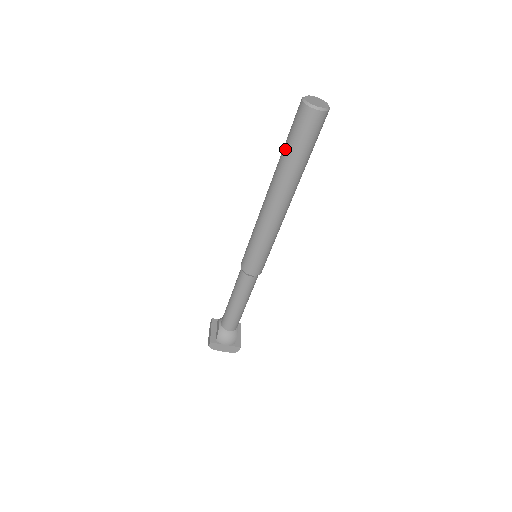
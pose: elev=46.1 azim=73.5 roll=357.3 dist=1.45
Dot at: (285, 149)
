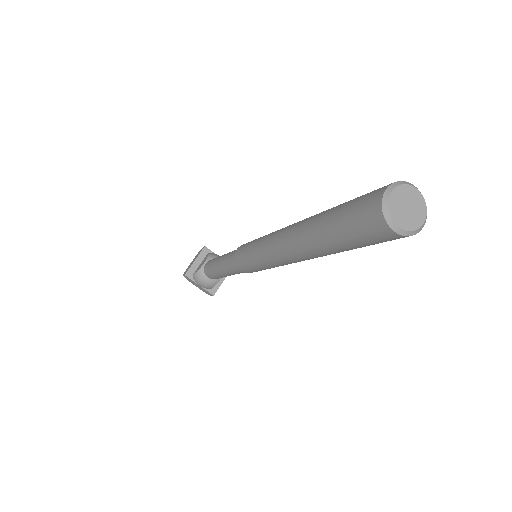
Dot at: (328, 219)
